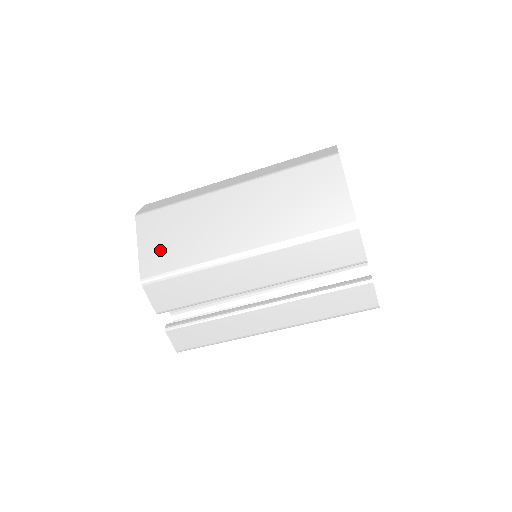
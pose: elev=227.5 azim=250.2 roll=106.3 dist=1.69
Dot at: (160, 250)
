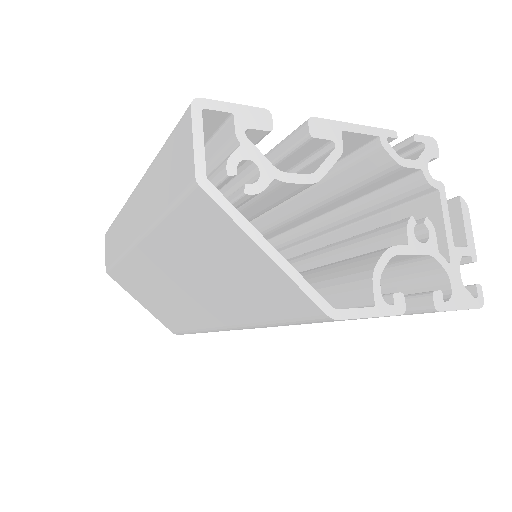
Dot at: (157, 310)
